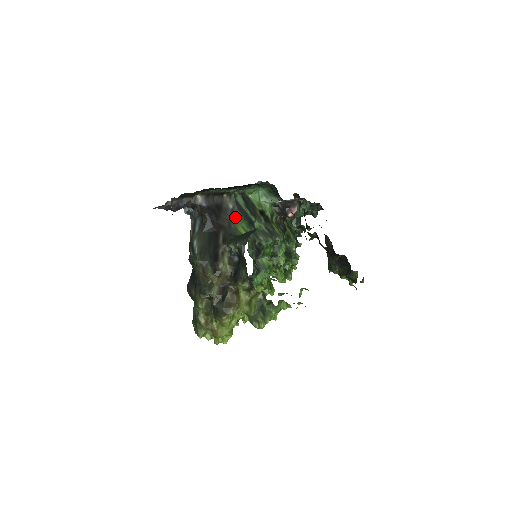
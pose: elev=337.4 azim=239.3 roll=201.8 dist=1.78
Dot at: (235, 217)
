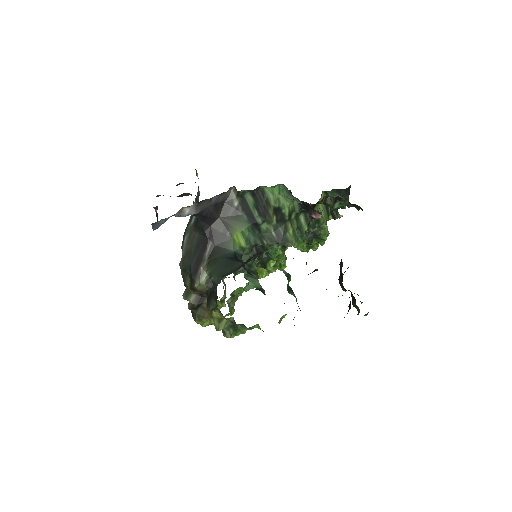
Dot at: (236, 219)
